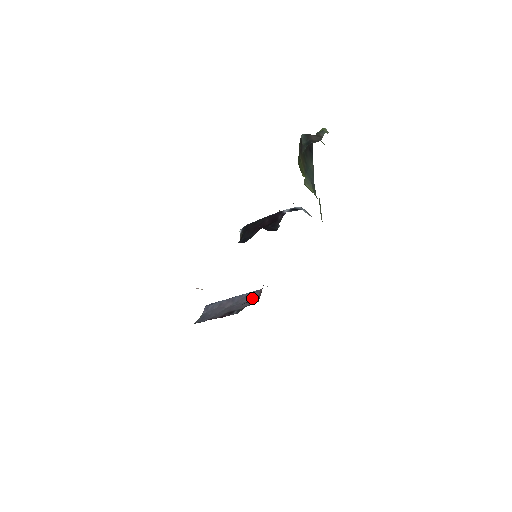
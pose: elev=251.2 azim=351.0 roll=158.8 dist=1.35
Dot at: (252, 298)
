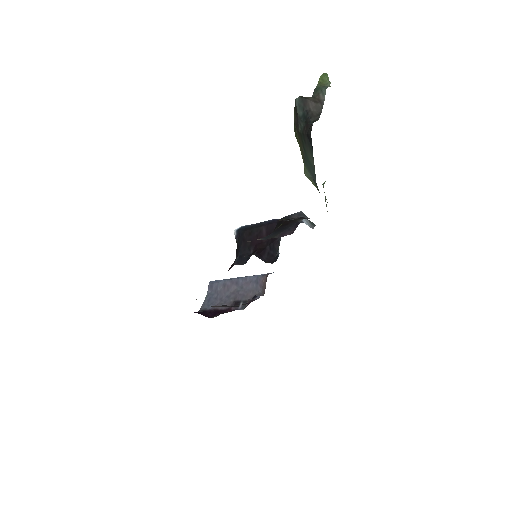
Dot at: (257, 285)
